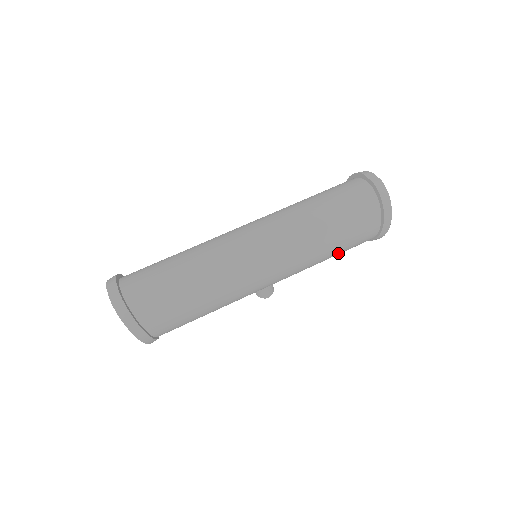
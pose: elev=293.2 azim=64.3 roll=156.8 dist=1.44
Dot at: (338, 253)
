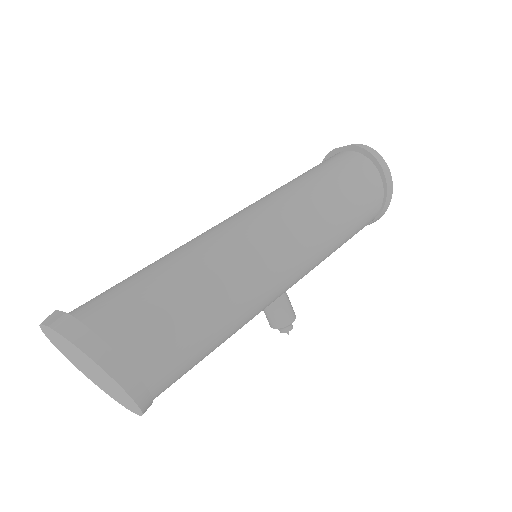
Dot at: (353, 226)
